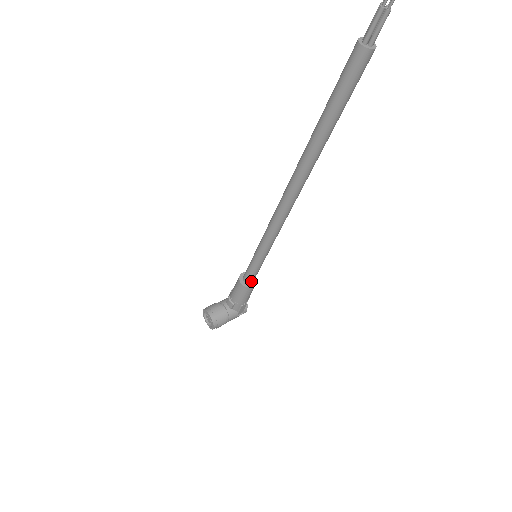
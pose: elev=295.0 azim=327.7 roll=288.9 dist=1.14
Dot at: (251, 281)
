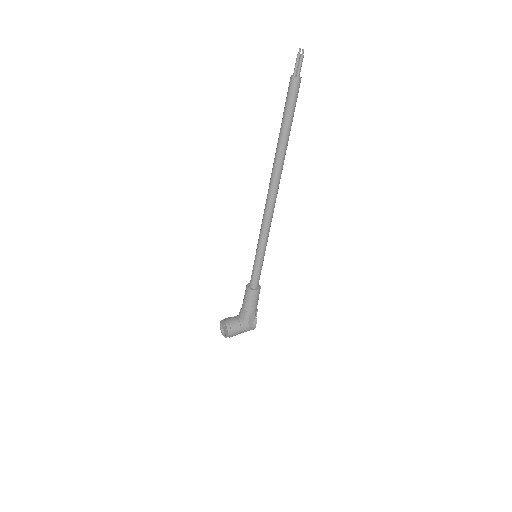
Dot at: (255, 285)
